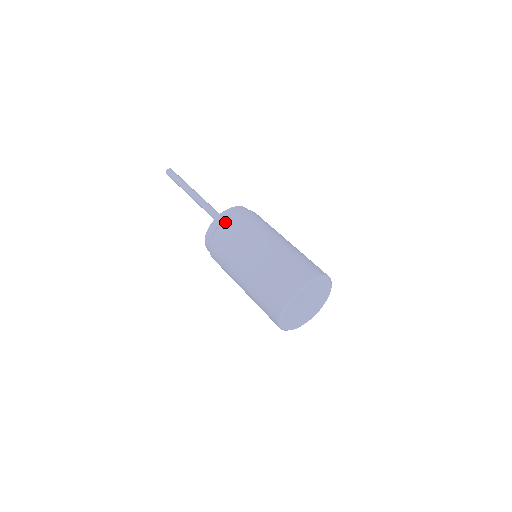
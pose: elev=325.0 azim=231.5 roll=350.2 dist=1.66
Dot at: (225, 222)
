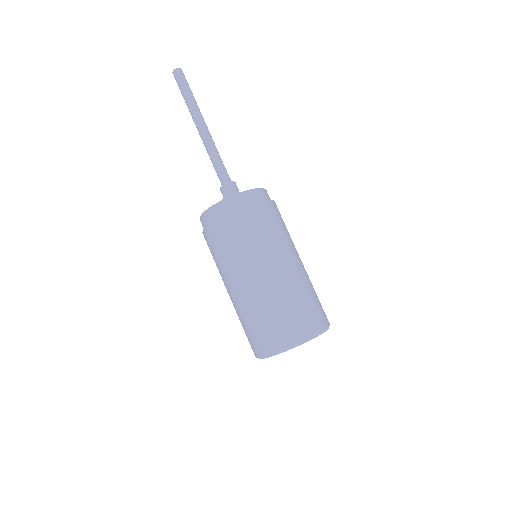
Dot at: (227, 218)
